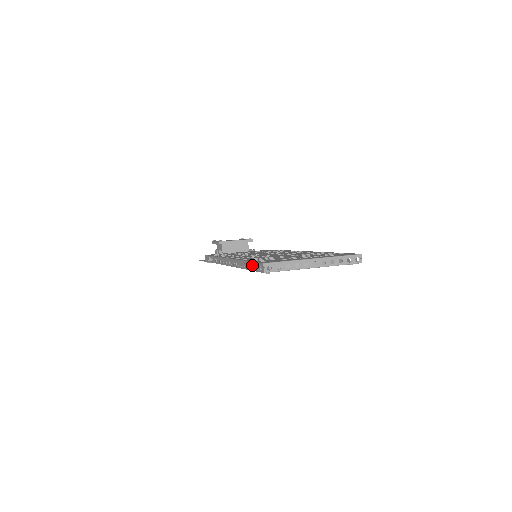
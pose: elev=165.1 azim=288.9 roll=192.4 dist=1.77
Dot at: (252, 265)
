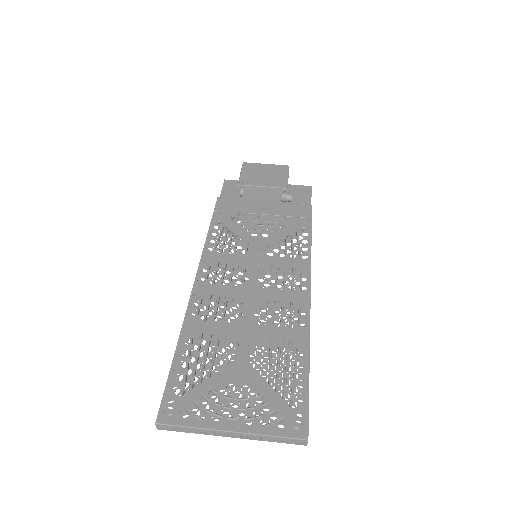
Dot at: (167, 383)
